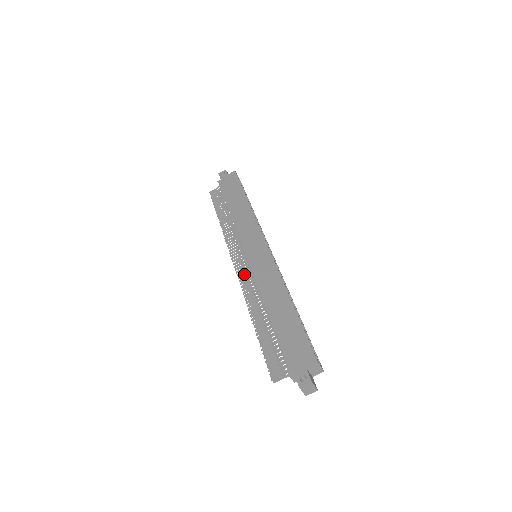
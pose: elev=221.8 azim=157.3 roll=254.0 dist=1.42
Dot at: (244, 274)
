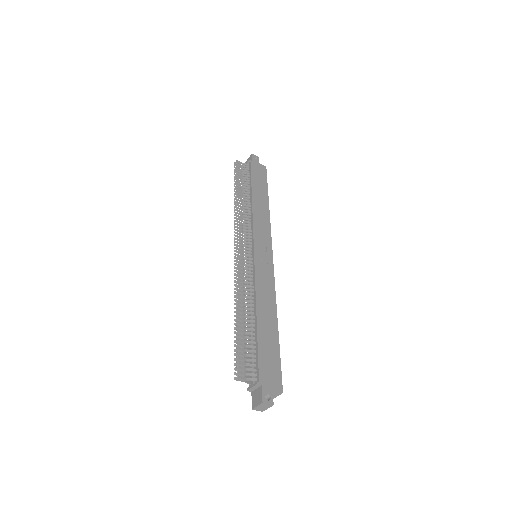
Dot at: (243, 263)
